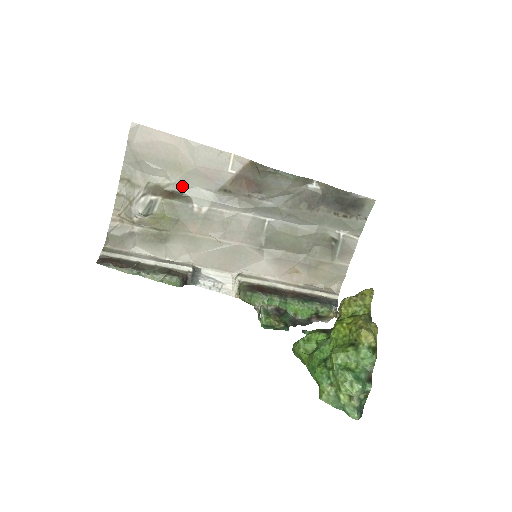
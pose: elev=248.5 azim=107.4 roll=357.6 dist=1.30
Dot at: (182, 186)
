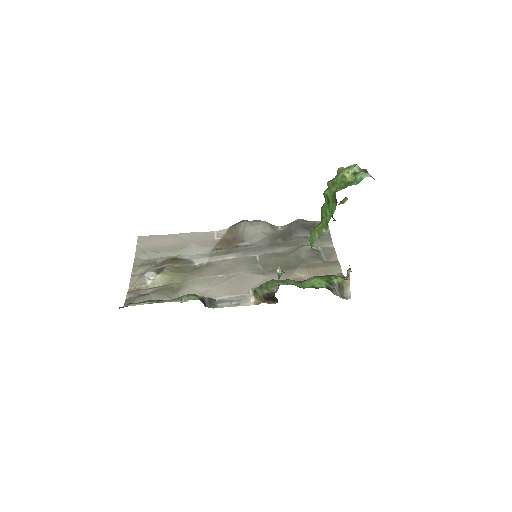
Dot at: (183, 256)
